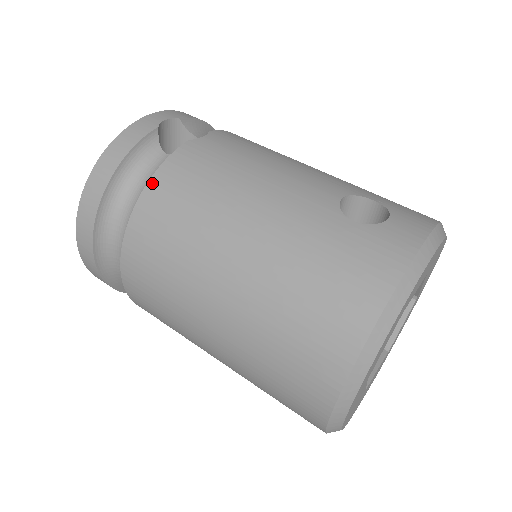
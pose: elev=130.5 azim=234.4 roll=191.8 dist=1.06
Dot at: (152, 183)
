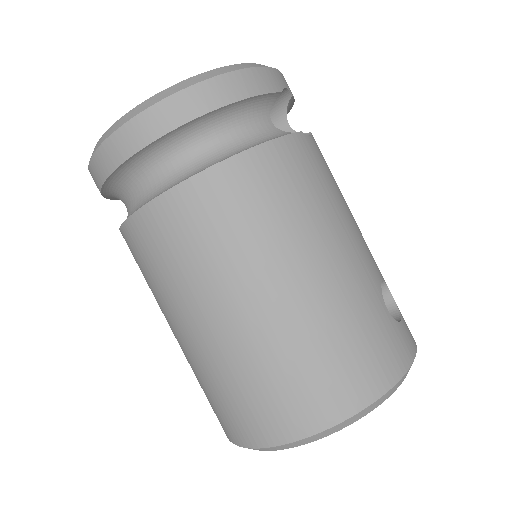
Dot at: (262, 149)
